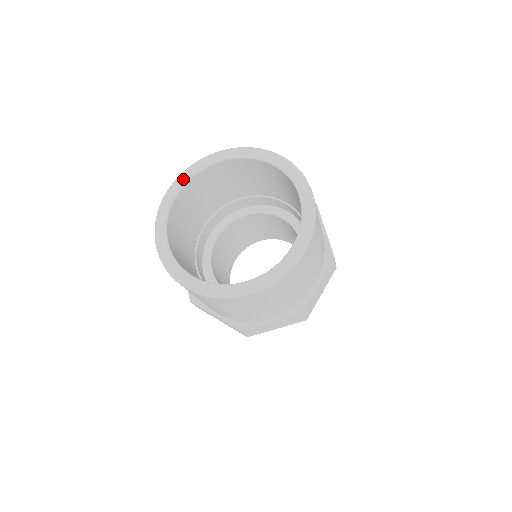
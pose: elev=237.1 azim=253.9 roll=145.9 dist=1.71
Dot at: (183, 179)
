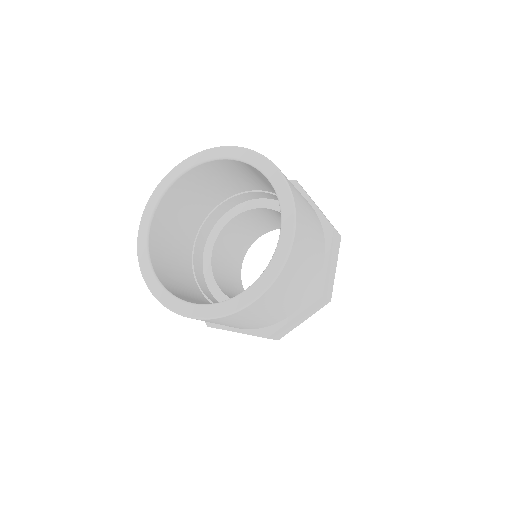
Dot at: (150, 209)
